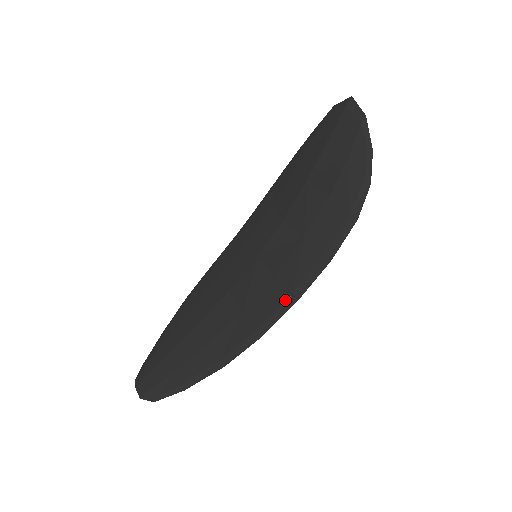
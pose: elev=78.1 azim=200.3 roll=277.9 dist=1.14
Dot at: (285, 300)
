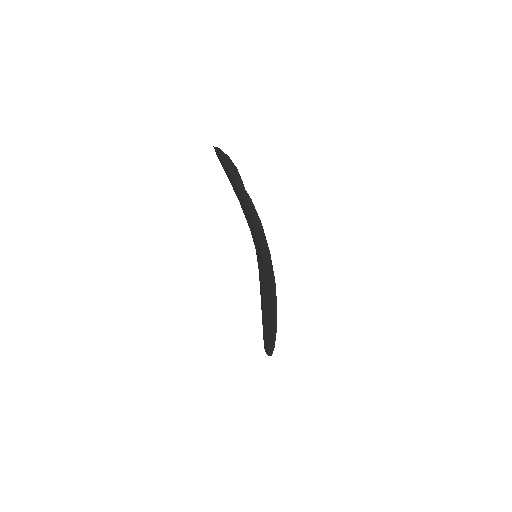
Dot at: (272, 283)
